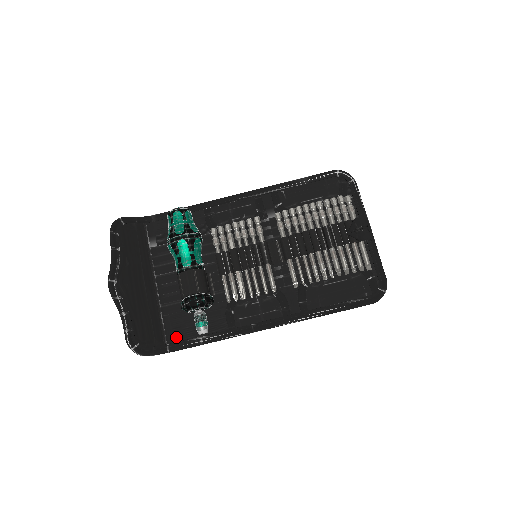
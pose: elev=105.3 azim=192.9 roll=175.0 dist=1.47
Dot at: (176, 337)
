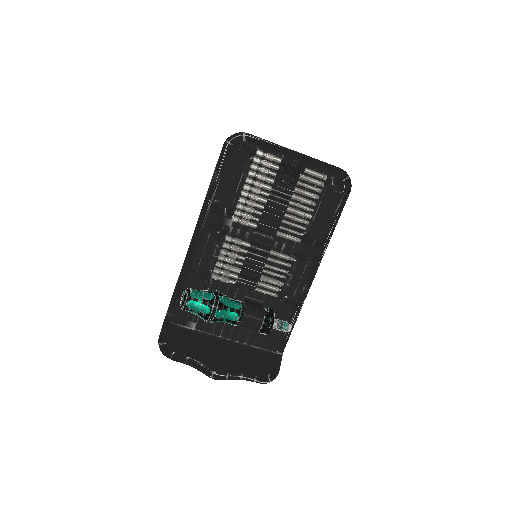
Dot at: (276, 344)
